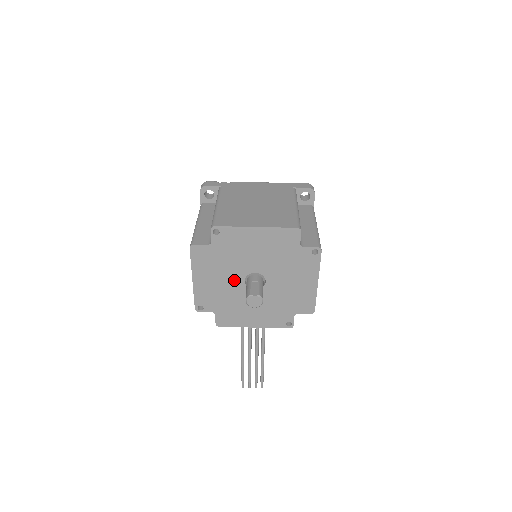
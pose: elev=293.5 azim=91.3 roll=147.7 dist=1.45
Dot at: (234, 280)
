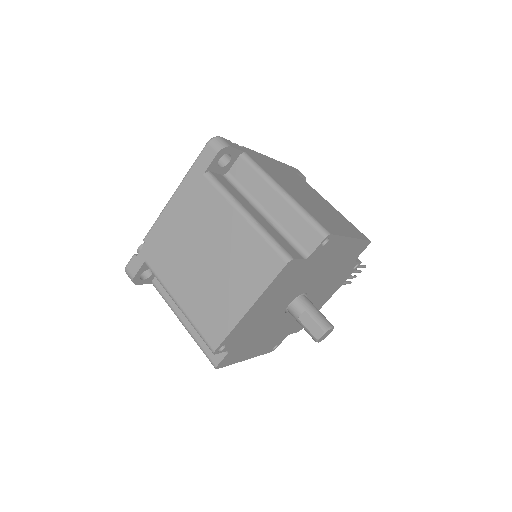
Dot at: (278, 323)
